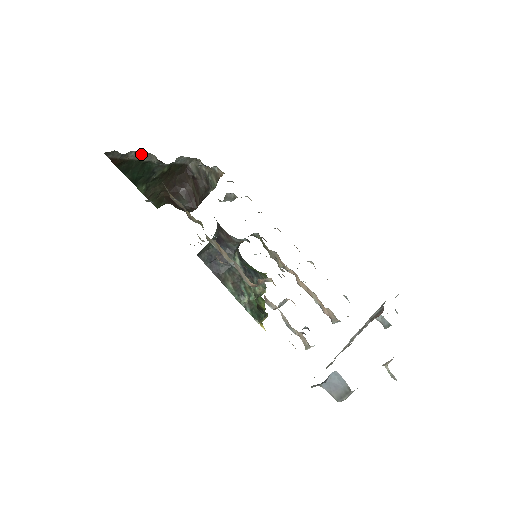
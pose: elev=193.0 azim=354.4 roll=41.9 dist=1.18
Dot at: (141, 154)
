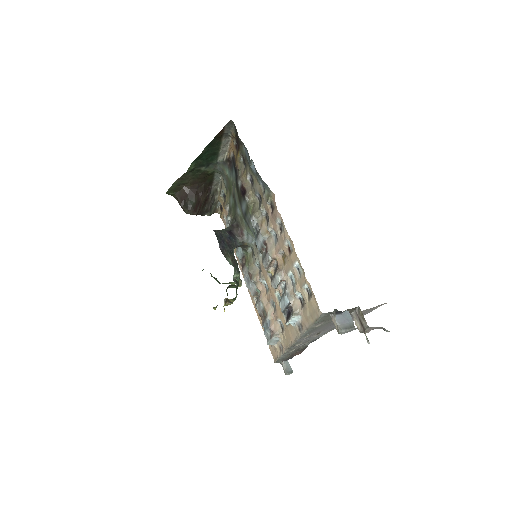
Dot at: (226, 146)
